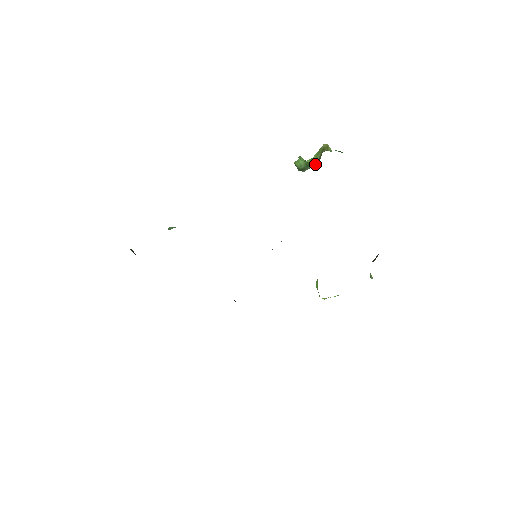
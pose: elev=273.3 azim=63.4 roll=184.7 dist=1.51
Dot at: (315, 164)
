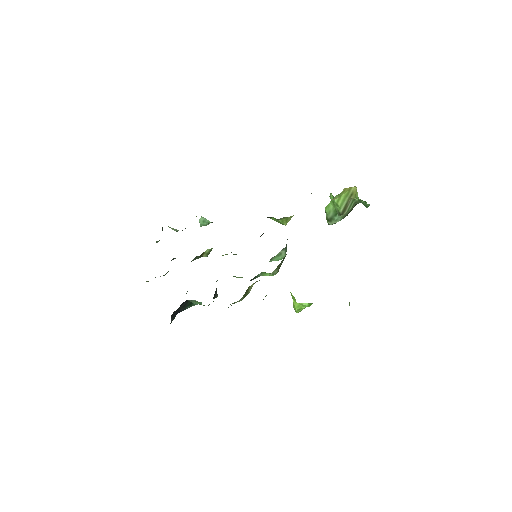
Dot at: (341, 208)
